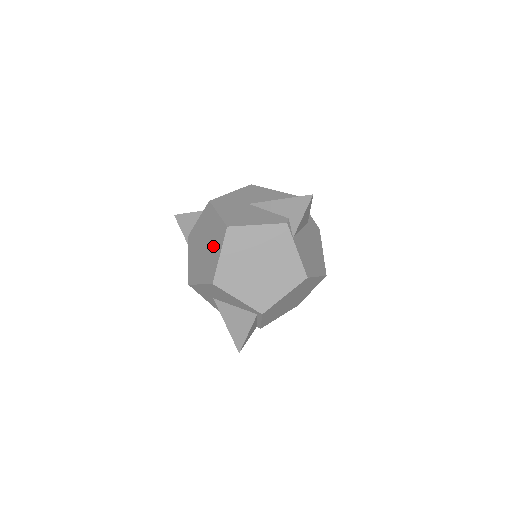
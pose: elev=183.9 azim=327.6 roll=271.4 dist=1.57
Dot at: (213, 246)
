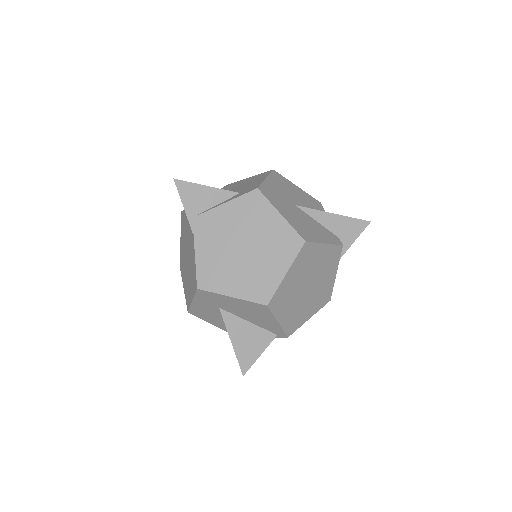
Dot at: (269, 256)
